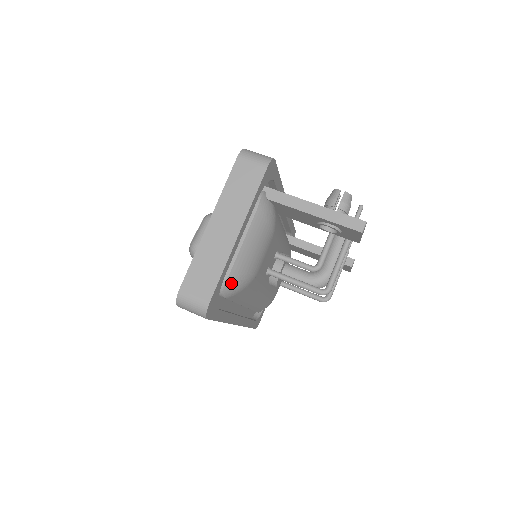
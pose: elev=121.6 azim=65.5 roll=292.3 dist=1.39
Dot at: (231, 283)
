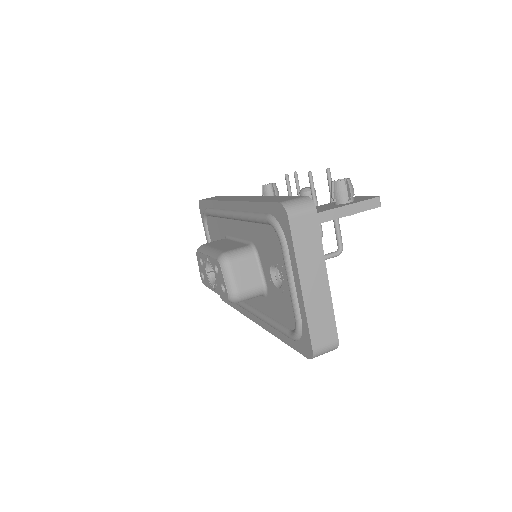
Dot at: occluded
